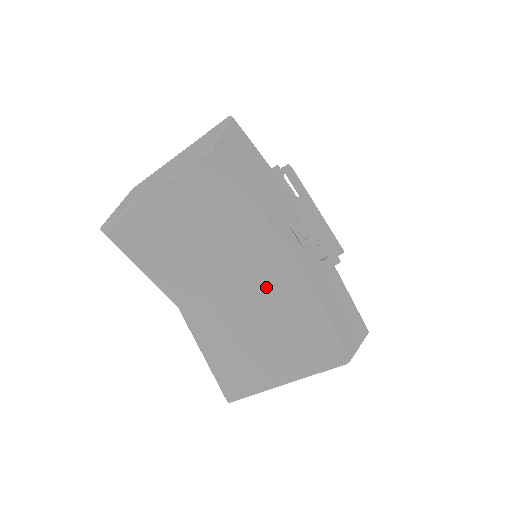
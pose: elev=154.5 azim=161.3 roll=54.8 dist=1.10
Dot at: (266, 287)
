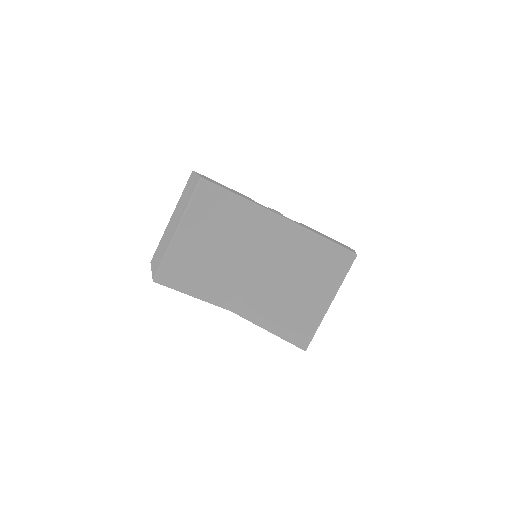
Dot at: (279, 248)
